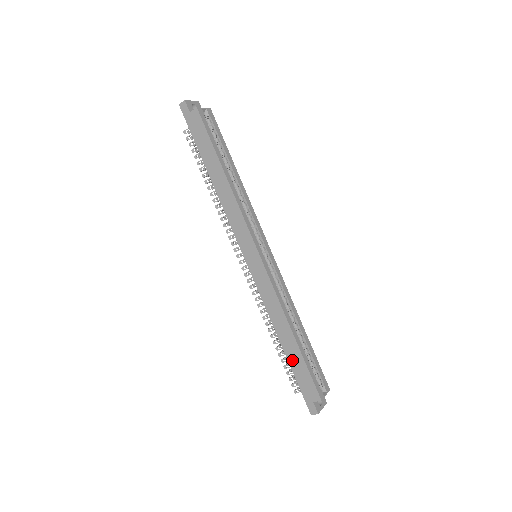
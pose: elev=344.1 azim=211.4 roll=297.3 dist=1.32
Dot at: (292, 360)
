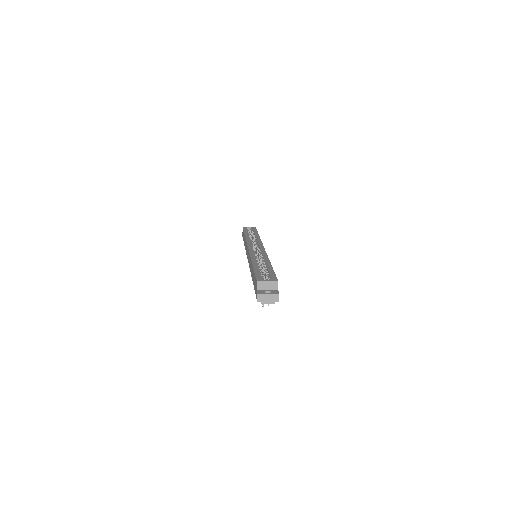
Dot at: (253, 280)
